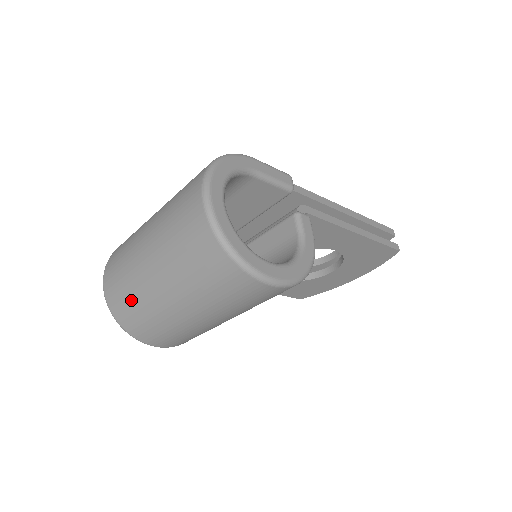
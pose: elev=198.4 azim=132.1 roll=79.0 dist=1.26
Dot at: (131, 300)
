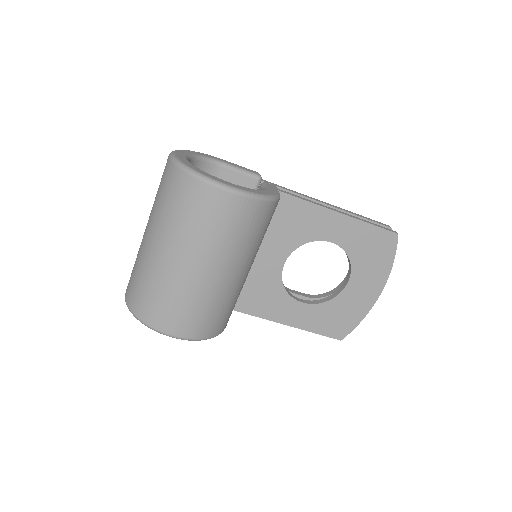
Dot at: (139, 279)
